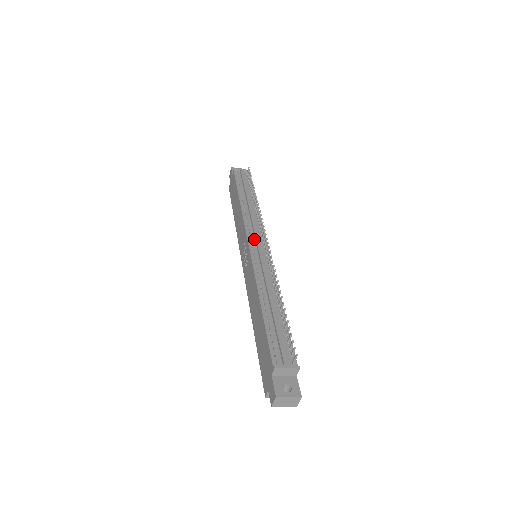
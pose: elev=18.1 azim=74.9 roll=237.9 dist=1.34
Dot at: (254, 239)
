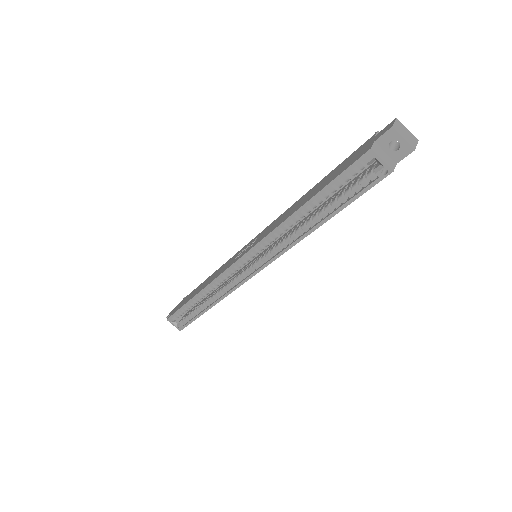
Dot at: occluded
